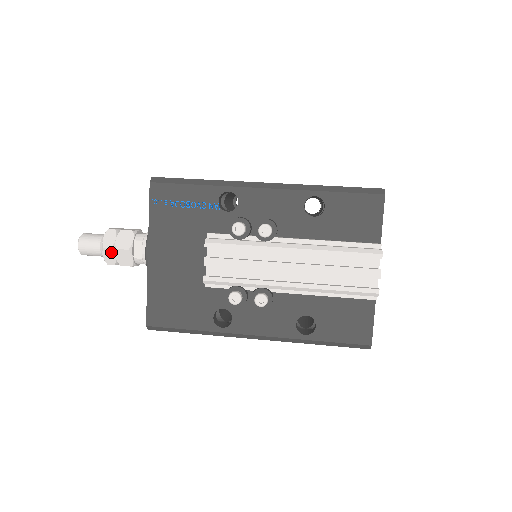
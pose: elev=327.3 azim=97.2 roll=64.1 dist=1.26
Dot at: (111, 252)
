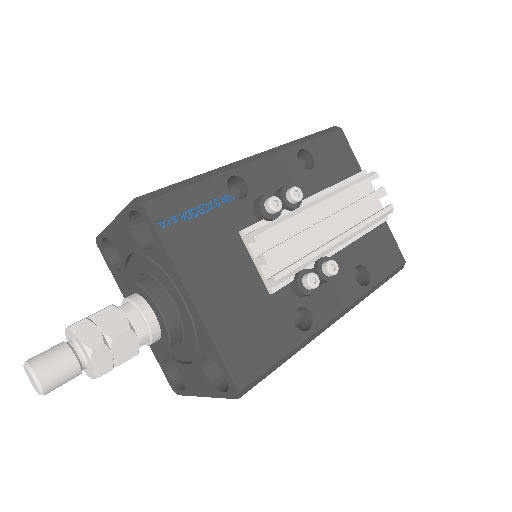
Dot at: (105, 349)
